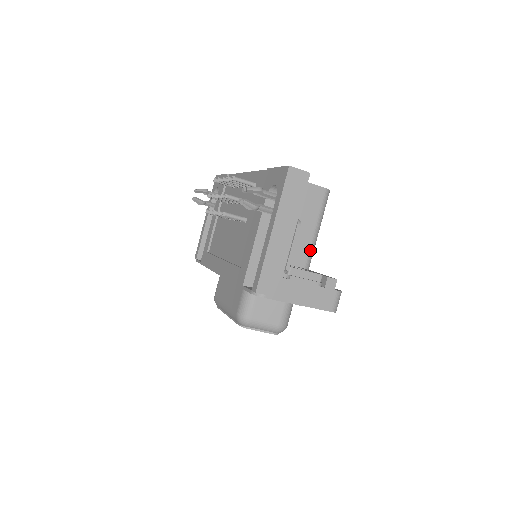
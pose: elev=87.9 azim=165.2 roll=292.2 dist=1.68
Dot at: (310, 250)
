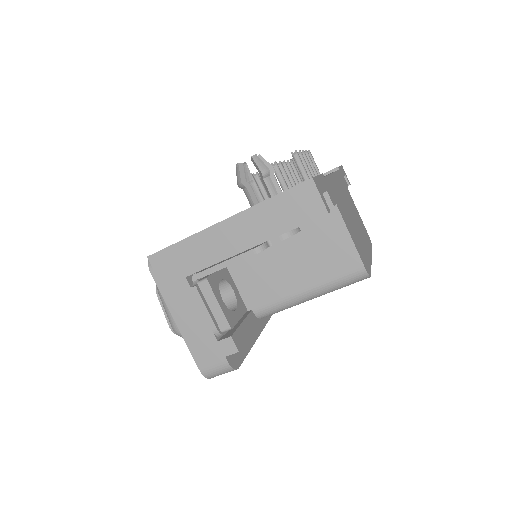
Dot at: (278, 302)
